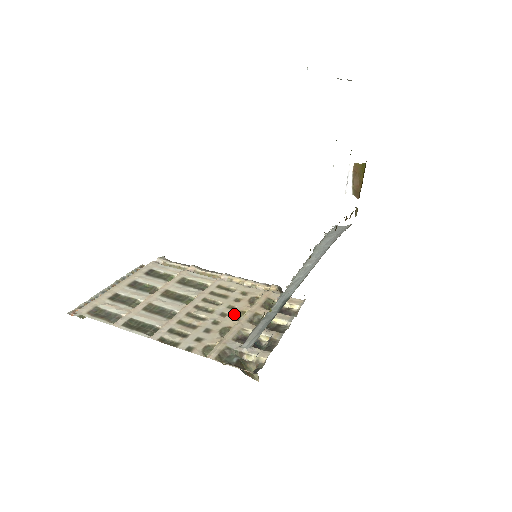
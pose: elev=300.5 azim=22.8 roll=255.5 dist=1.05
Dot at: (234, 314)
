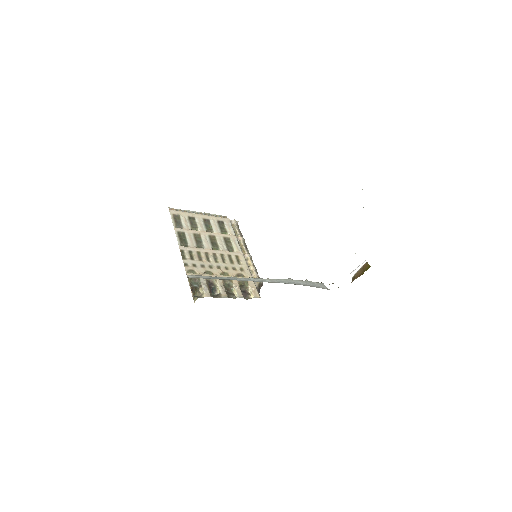
Dot at: (223, 272)
